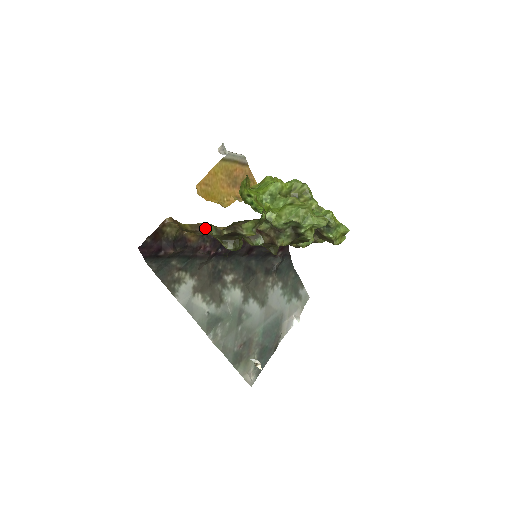
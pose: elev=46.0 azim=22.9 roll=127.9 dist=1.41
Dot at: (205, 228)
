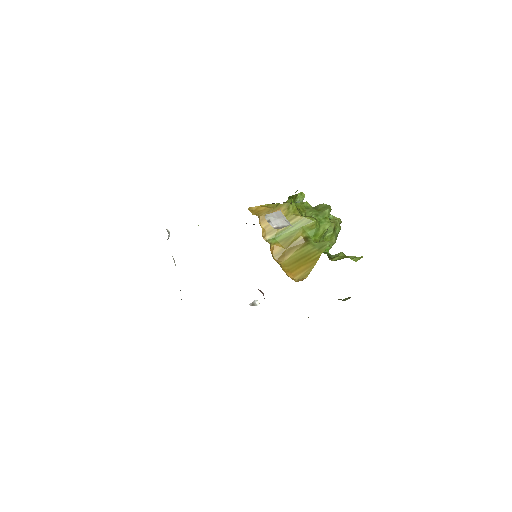
Dot at: occluded
